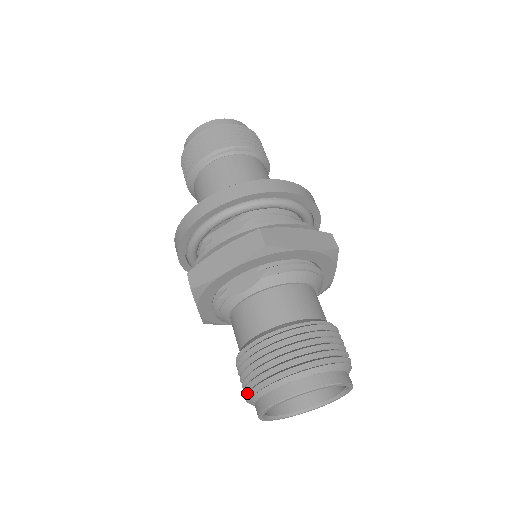
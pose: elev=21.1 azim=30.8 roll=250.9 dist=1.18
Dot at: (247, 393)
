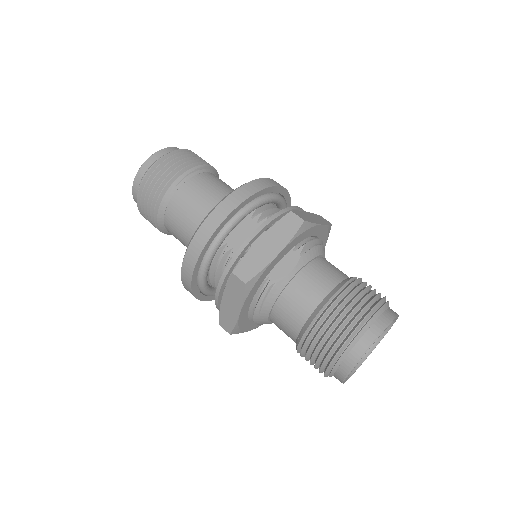
Dot at: (335, 355)
